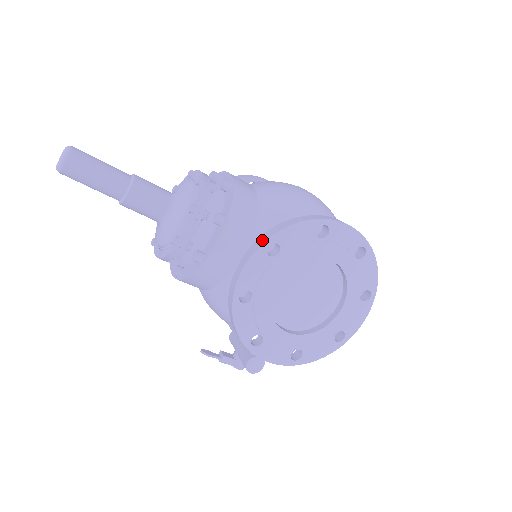
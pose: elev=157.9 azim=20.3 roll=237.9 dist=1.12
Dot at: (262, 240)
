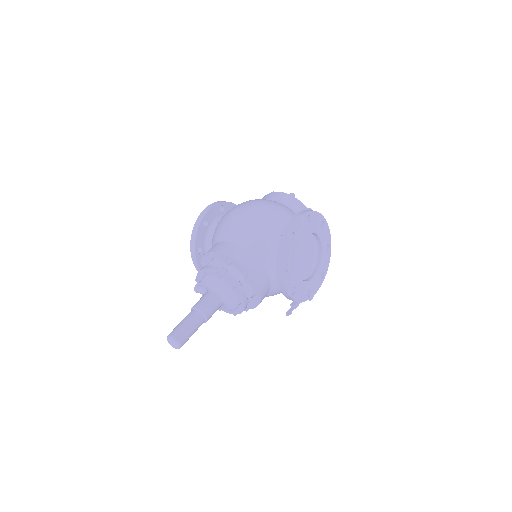
Dot at: (280, 271)
